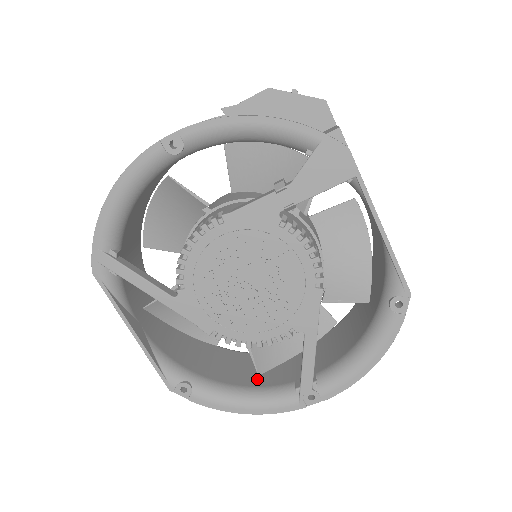
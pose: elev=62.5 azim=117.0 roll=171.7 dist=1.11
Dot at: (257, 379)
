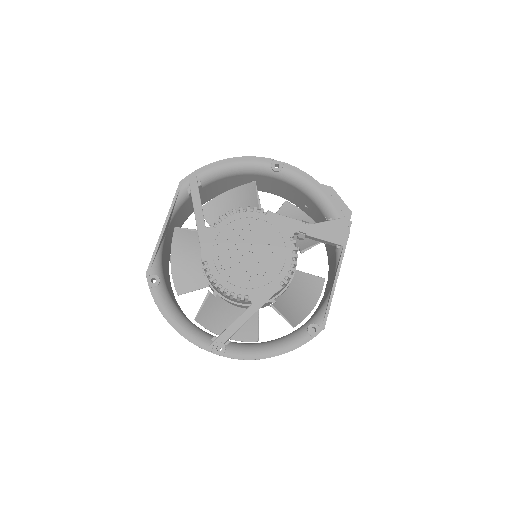
Dot at: occluded
